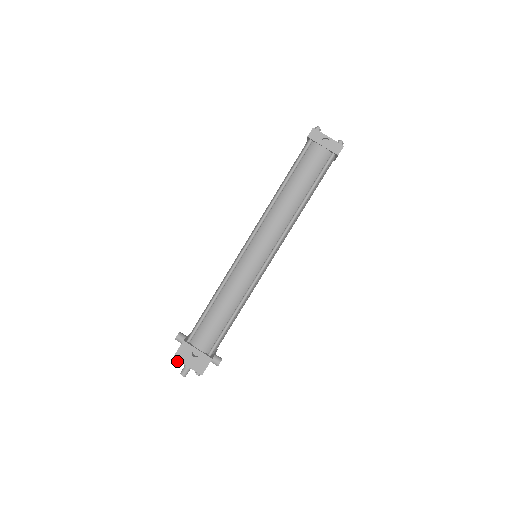
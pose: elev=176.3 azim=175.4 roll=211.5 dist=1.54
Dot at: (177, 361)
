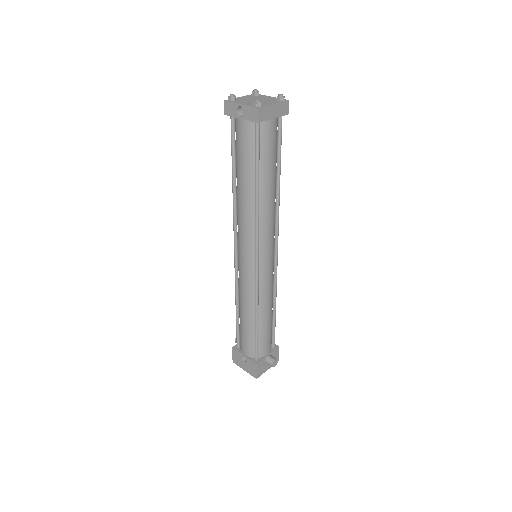
Dot at: (237, 365)
